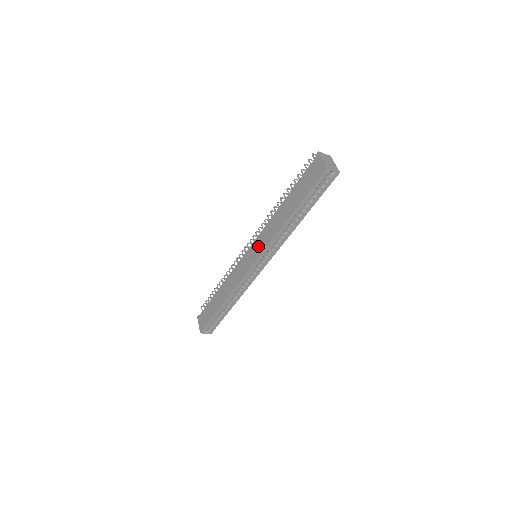
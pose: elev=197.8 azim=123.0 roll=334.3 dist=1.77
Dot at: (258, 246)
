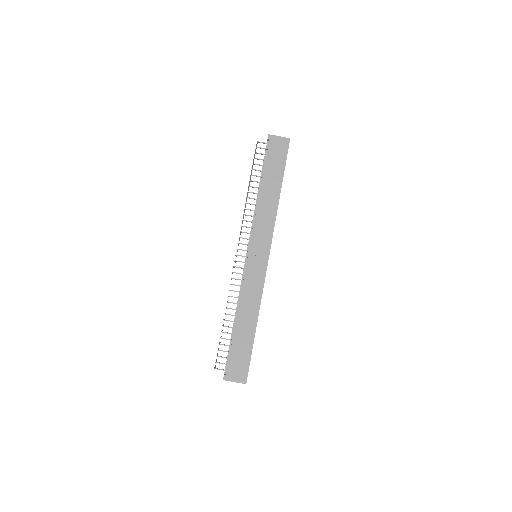
Dot at: (261, 240)
